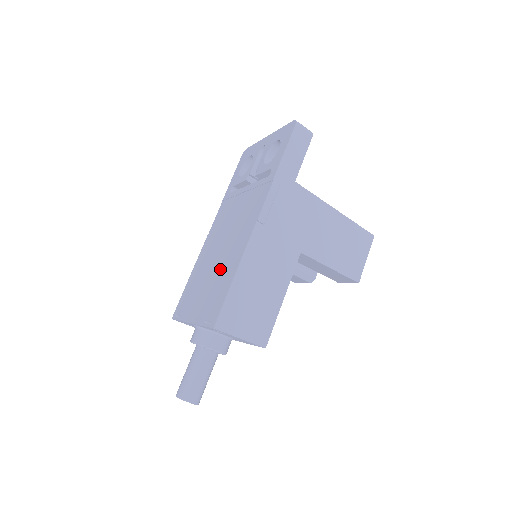
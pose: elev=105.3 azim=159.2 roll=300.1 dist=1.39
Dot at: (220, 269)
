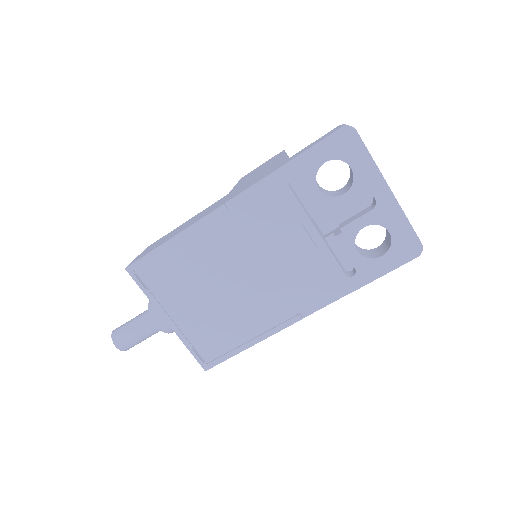
Dot at: (232, 309)
